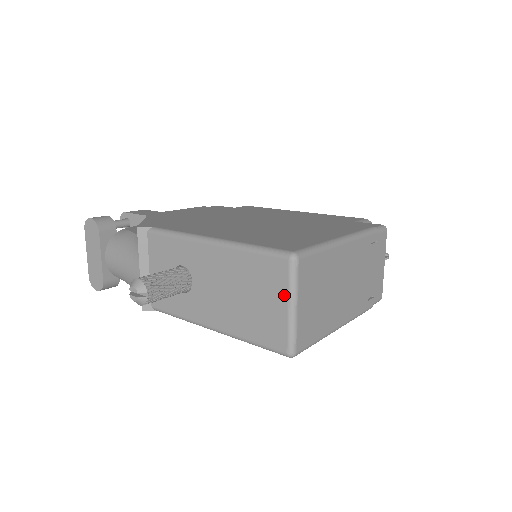
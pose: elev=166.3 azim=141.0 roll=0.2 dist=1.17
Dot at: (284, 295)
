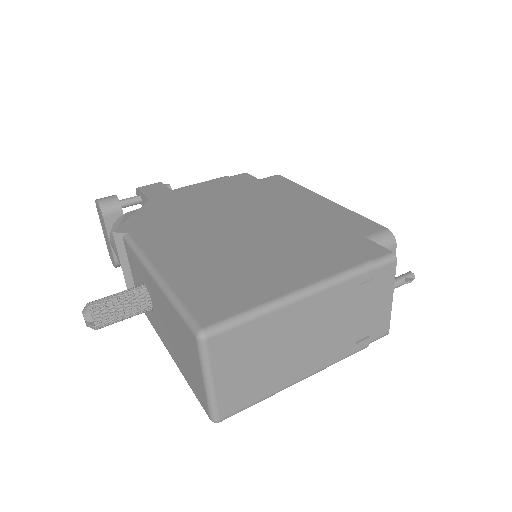
Dot at: (199, 367)
